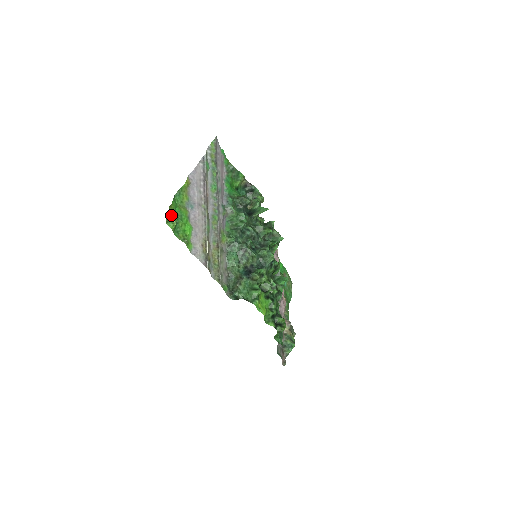
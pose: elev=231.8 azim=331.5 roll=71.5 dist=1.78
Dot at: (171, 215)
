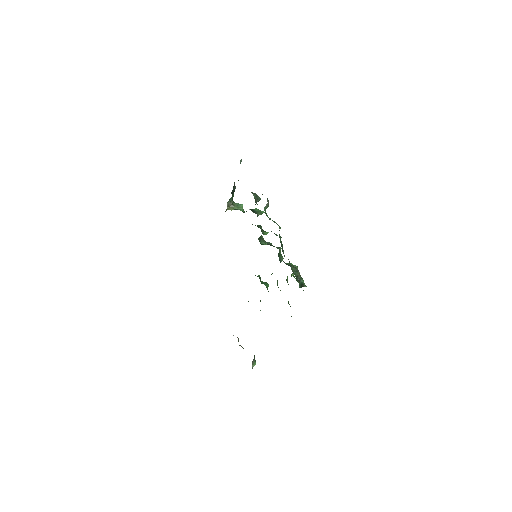
Dot at: occluded
